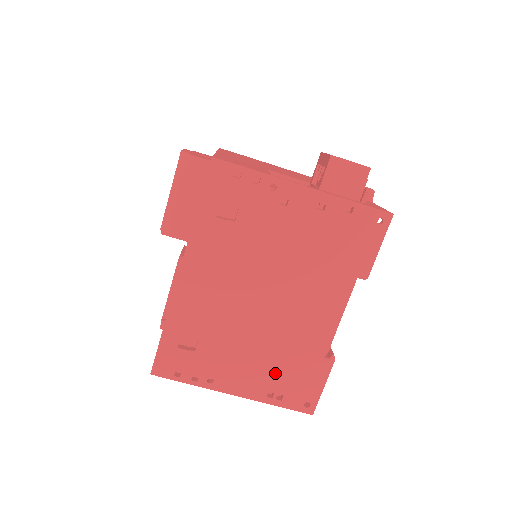
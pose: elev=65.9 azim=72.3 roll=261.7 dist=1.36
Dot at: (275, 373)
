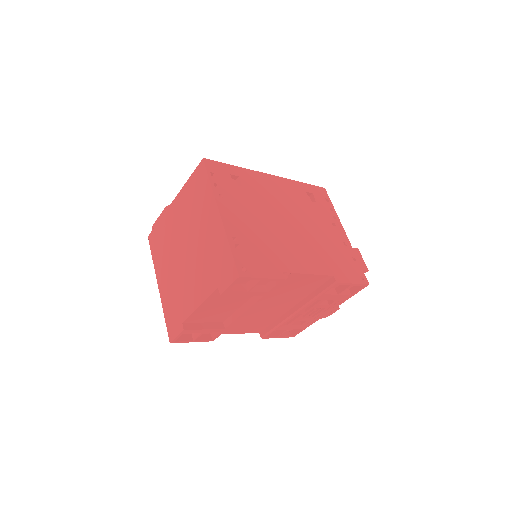
Dot at: (252, 239)
